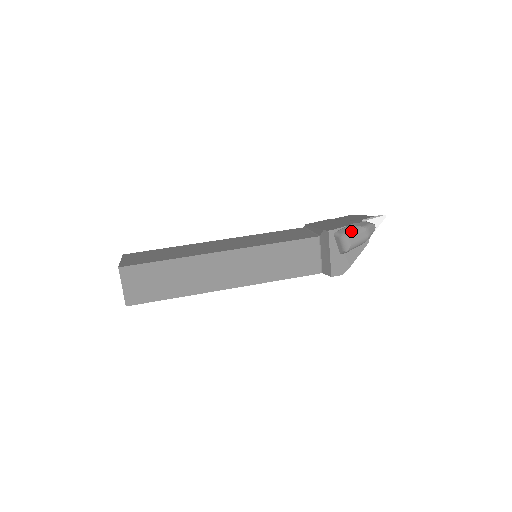
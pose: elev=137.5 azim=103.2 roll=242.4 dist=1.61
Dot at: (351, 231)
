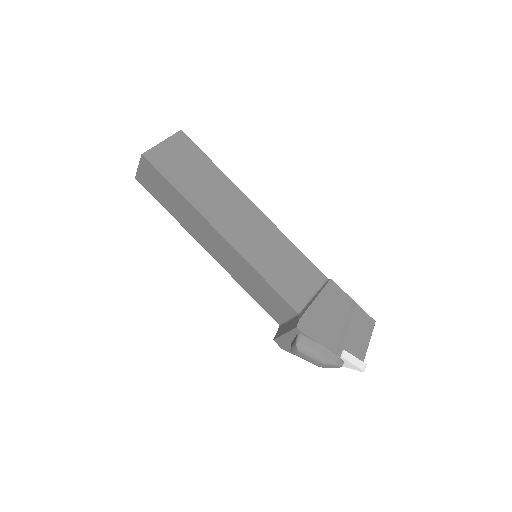
Dot at: (309, 350)
